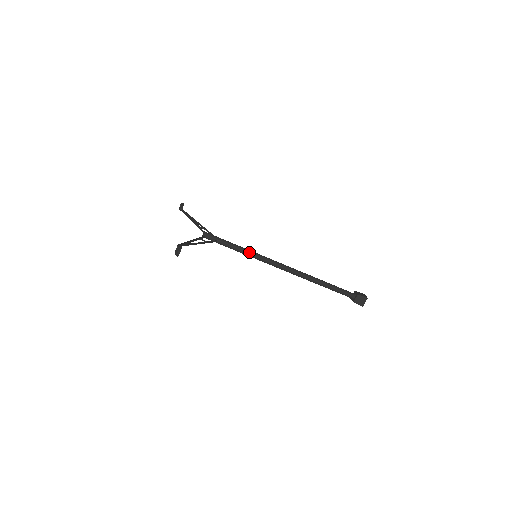
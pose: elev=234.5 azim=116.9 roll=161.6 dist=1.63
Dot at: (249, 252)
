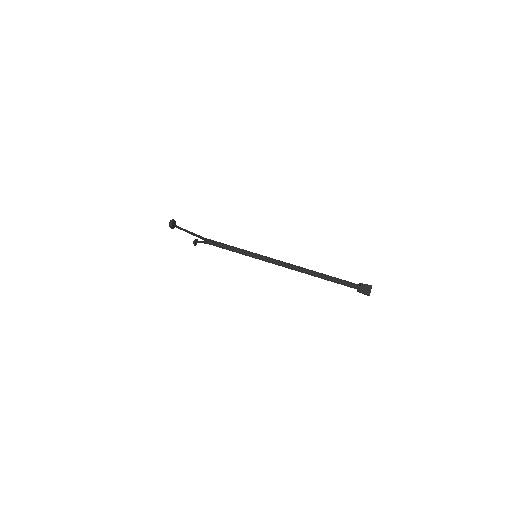
Dot at: (249, 252)
